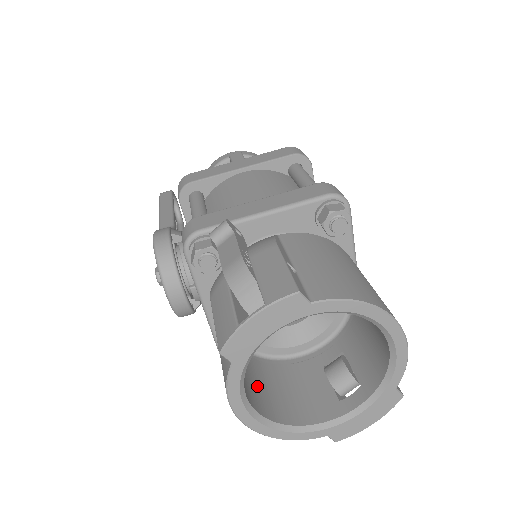
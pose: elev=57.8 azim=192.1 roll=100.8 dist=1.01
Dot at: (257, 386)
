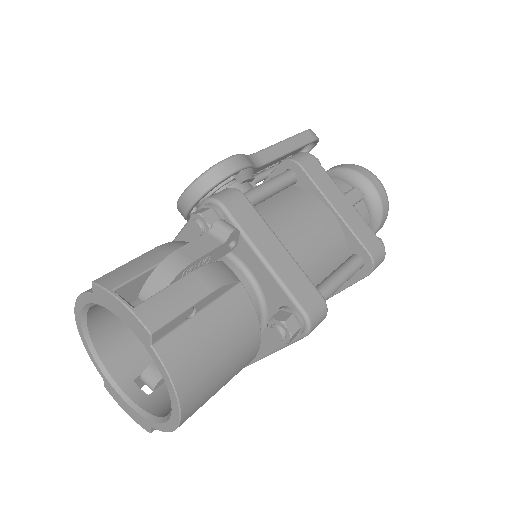
Dot at: occluded
